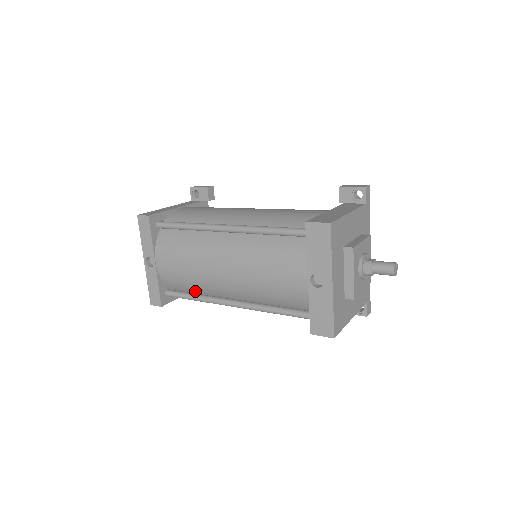
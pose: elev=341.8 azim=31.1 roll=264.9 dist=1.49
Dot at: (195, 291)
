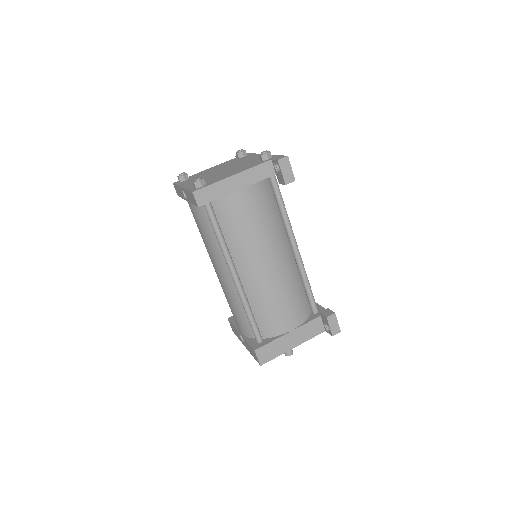
Dot at: occluded
